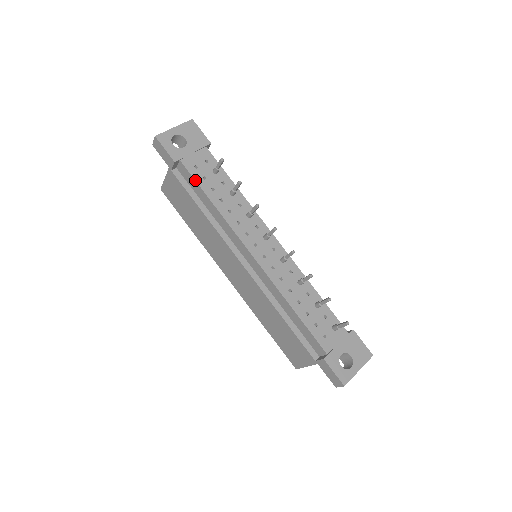
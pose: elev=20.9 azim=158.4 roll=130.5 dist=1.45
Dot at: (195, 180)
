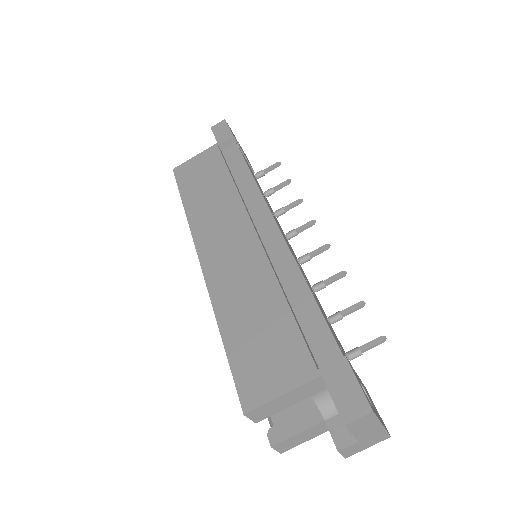
Dot at: (243, 157)
